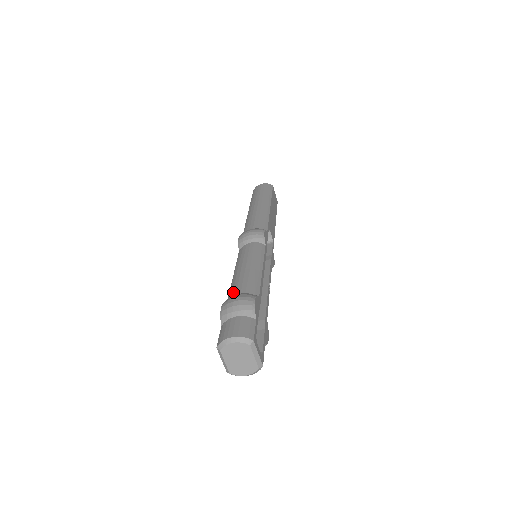
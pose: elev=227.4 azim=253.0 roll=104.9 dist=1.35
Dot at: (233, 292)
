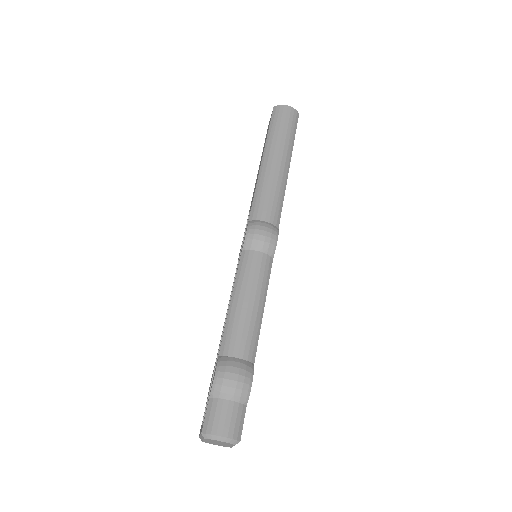
Dot at: (229, 347)
